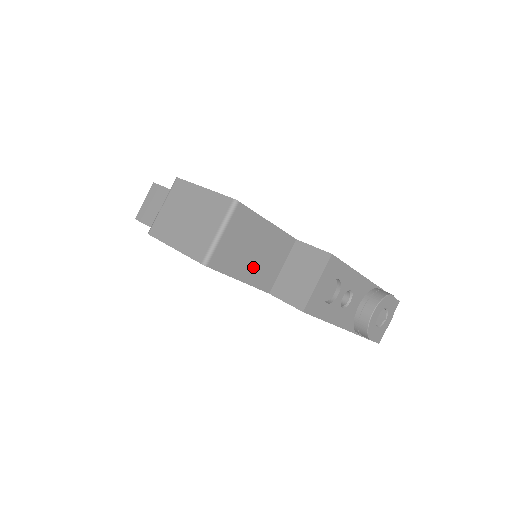
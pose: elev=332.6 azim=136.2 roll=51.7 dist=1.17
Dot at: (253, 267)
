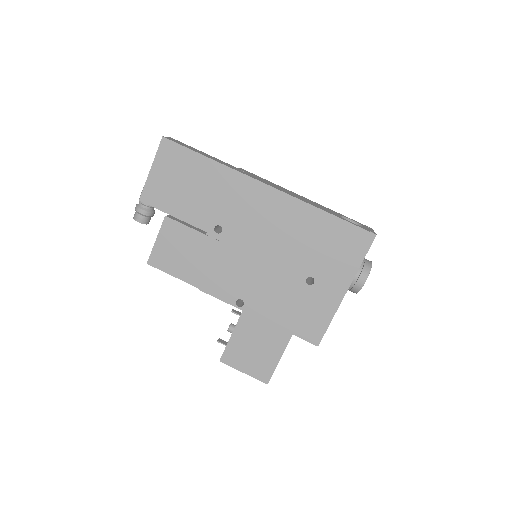
Dot at: occluded
